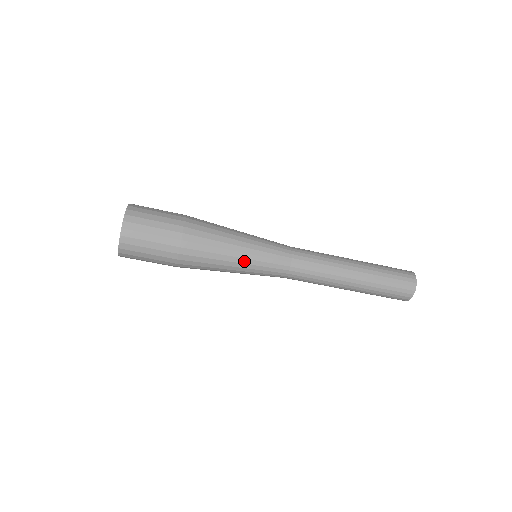
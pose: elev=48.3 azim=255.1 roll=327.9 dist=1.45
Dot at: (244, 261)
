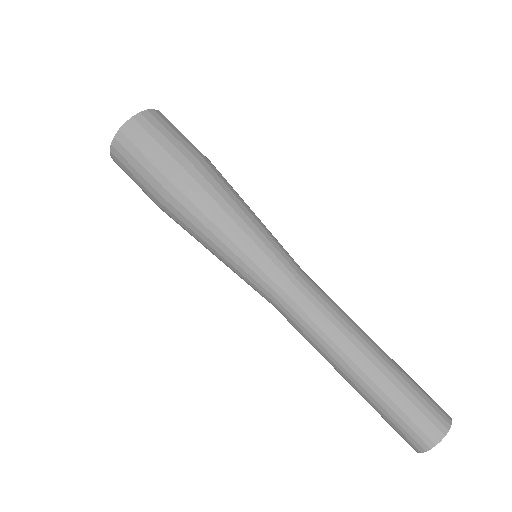
Dot at: (242, 235)
